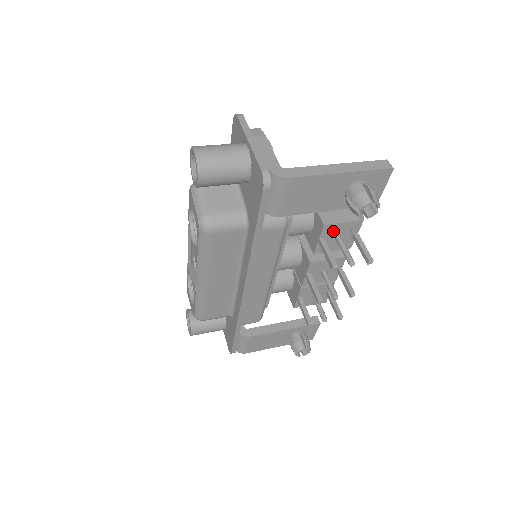
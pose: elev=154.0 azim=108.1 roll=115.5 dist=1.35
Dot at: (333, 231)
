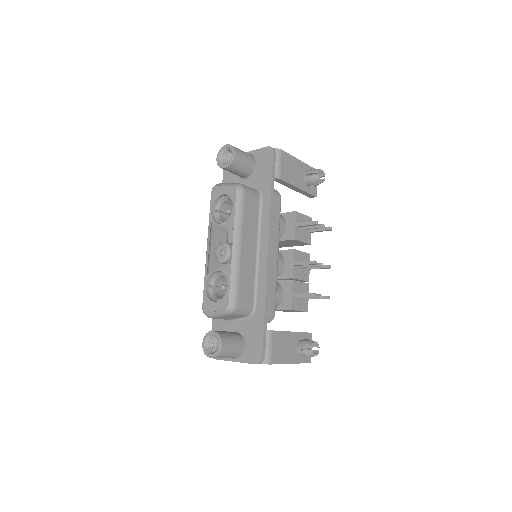
Dot at: (300, 221)
